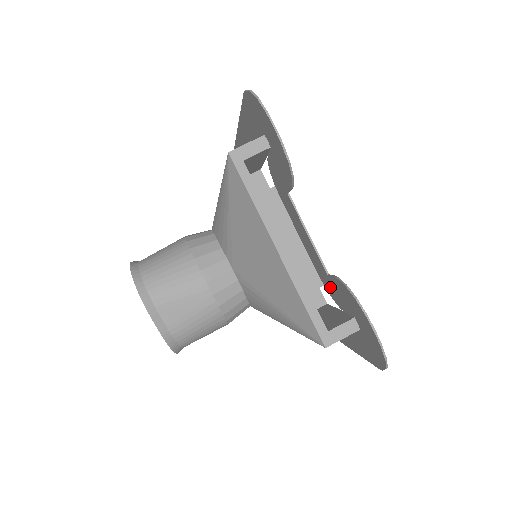
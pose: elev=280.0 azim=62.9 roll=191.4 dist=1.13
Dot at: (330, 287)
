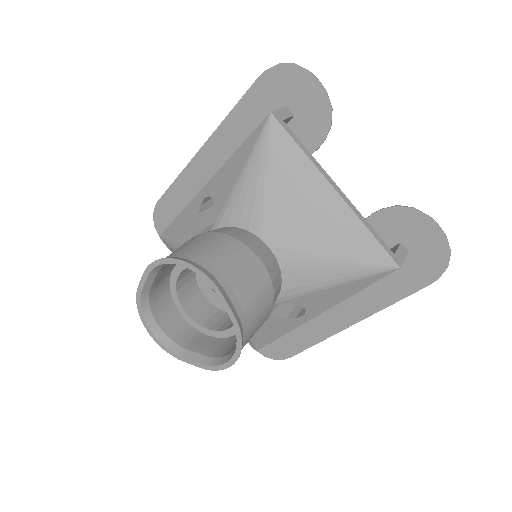
Dot at: occluded
